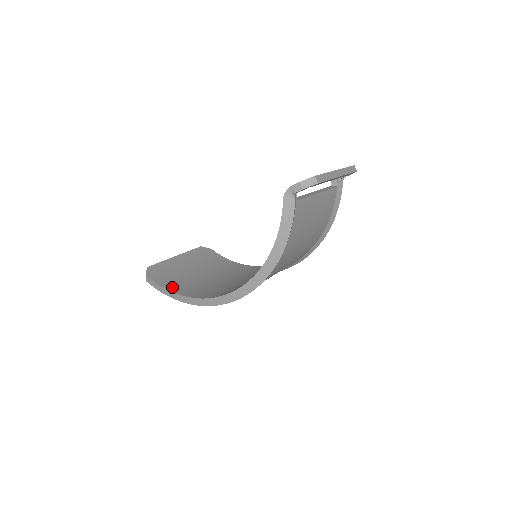
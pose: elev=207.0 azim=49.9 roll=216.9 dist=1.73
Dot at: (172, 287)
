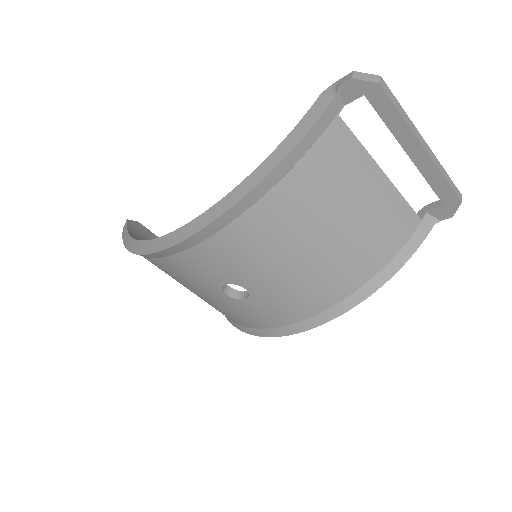
Dot at: (137, 239)
